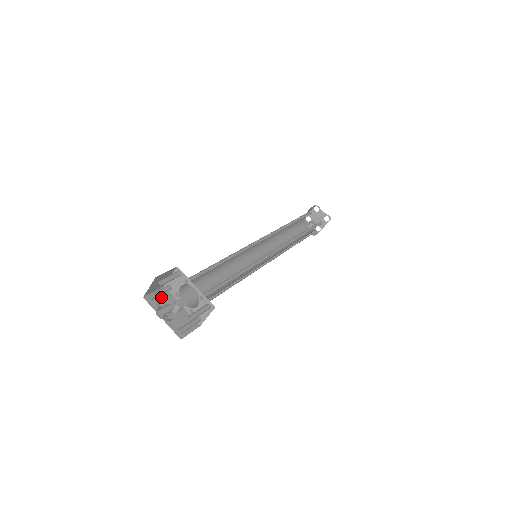
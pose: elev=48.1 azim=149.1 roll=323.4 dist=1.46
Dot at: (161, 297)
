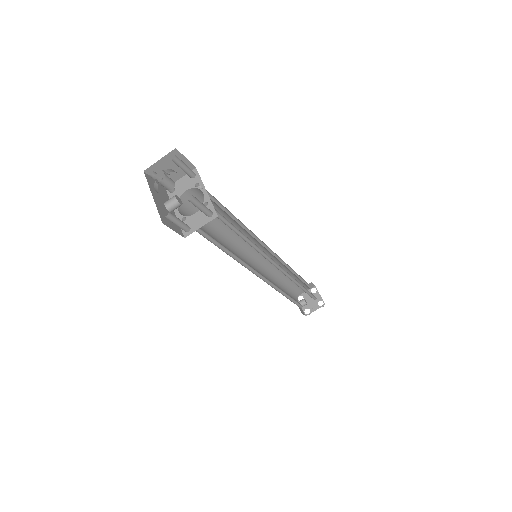
Dot at: (159, 189)
